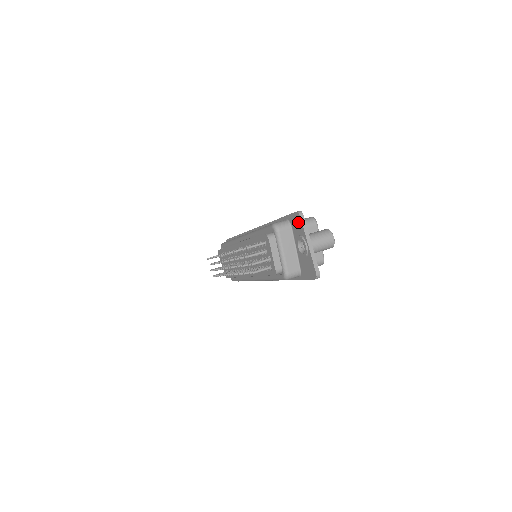
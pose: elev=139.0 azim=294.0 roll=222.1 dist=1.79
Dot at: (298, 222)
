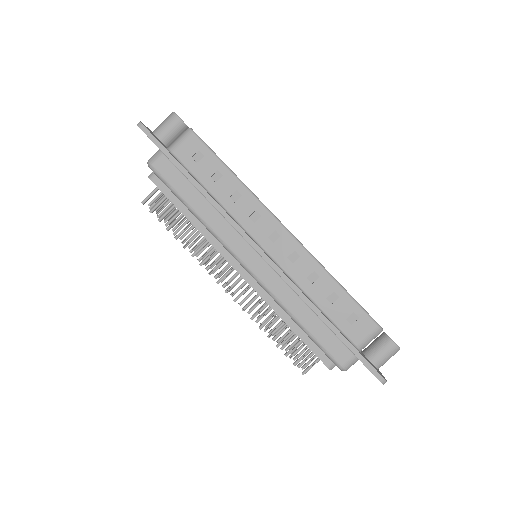
Dot at: occluded
